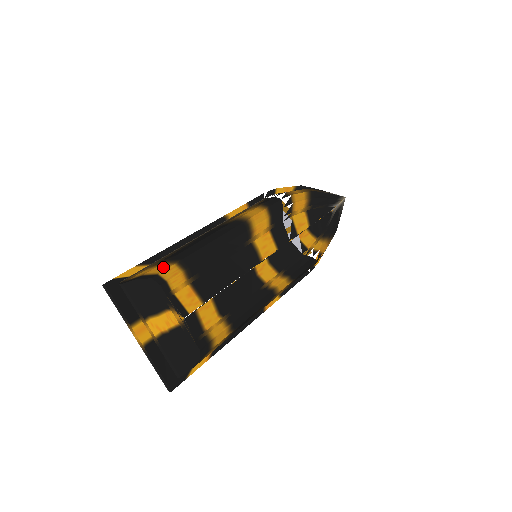
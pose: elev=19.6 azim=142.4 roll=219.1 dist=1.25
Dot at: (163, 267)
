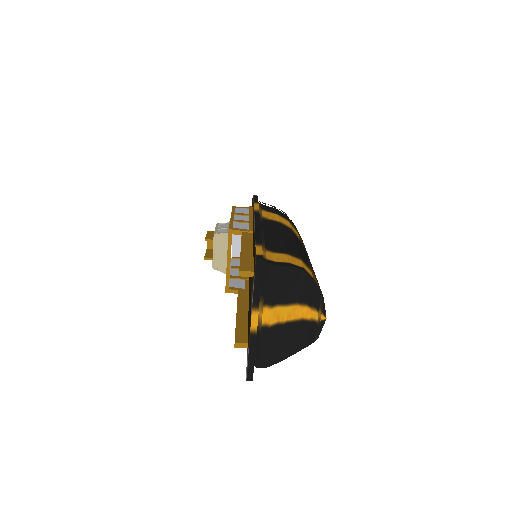
Dot at: (296, 260)
